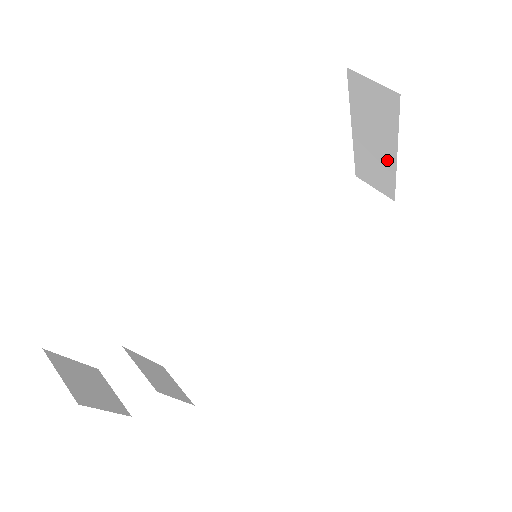
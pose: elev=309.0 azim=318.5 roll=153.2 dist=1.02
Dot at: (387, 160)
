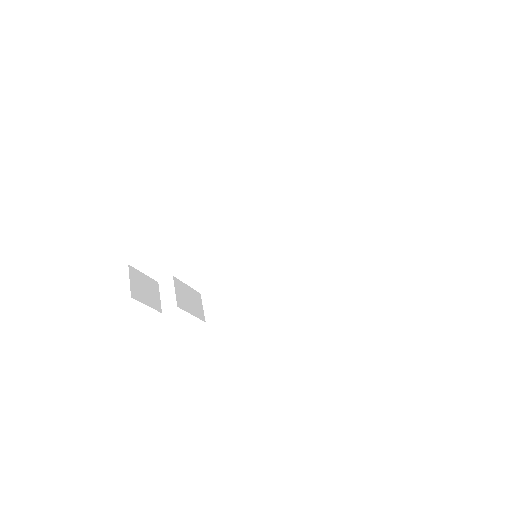
Dot at: occluded
